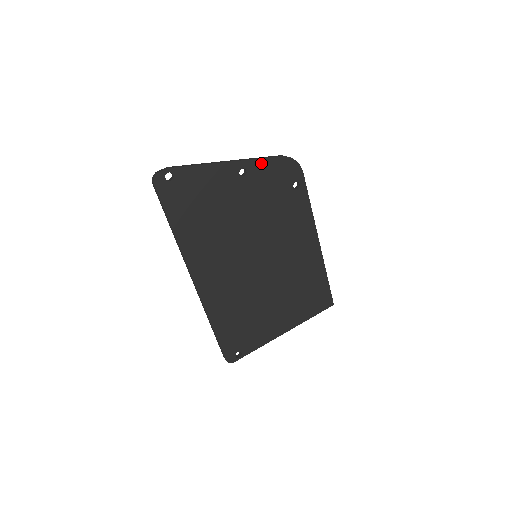
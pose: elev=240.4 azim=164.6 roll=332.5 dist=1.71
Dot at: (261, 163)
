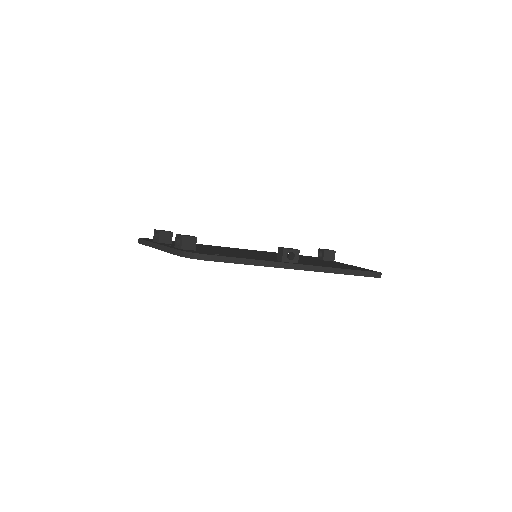
Dot at: occluded
